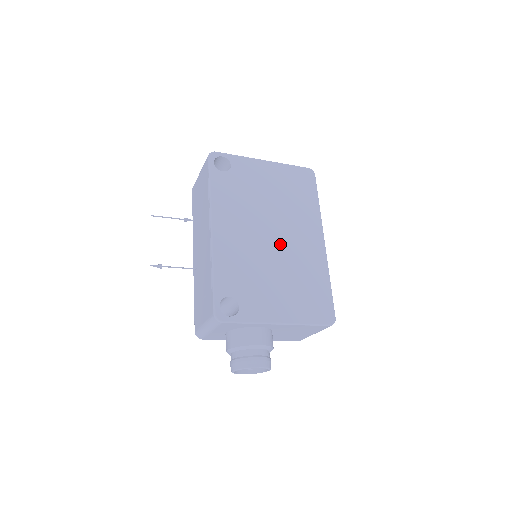
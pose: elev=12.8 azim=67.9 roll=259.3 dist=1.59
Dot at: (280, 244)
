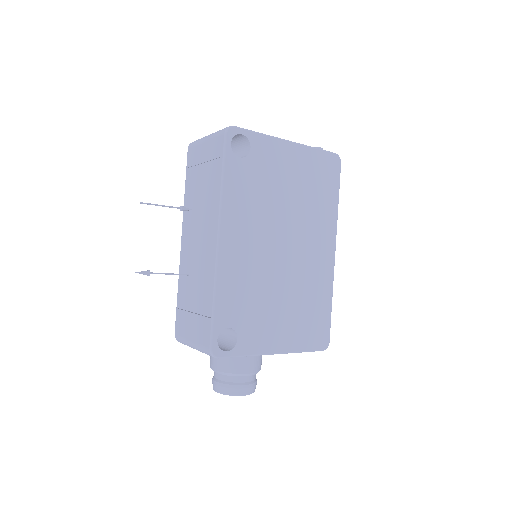
Dot at: (290, 258)
